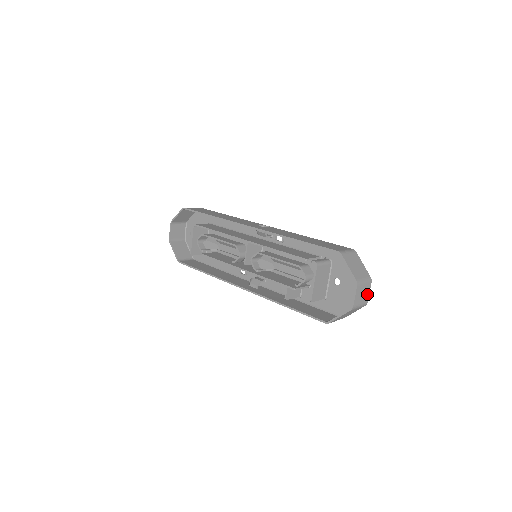
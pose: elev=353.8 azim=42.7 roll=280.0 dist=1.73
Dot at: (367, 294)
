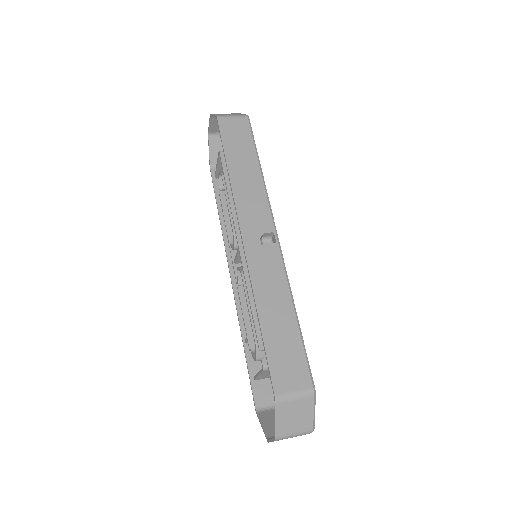
Dot at: occluded
